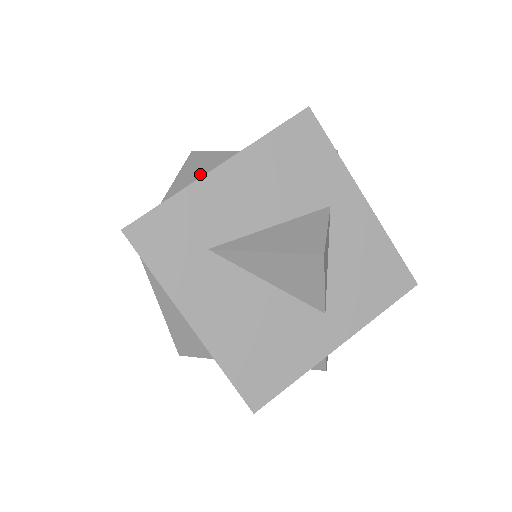
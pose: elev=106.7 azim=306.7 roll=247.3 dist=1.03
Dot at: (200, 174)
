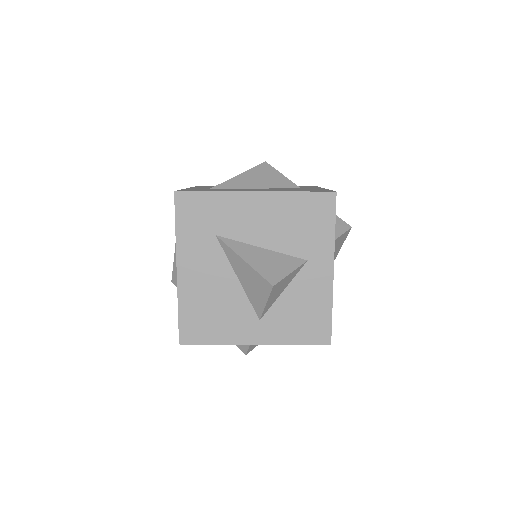
Dot at: (255, 182)
